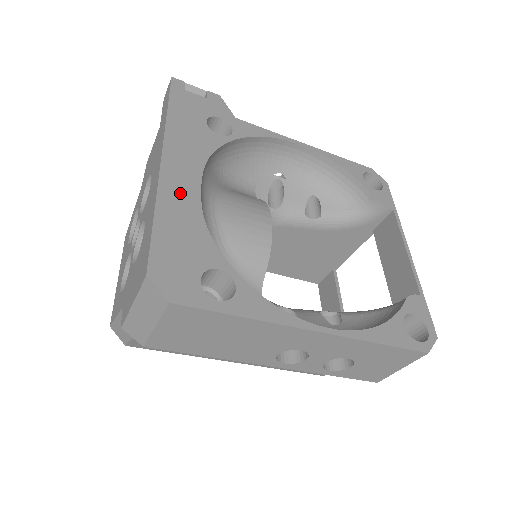
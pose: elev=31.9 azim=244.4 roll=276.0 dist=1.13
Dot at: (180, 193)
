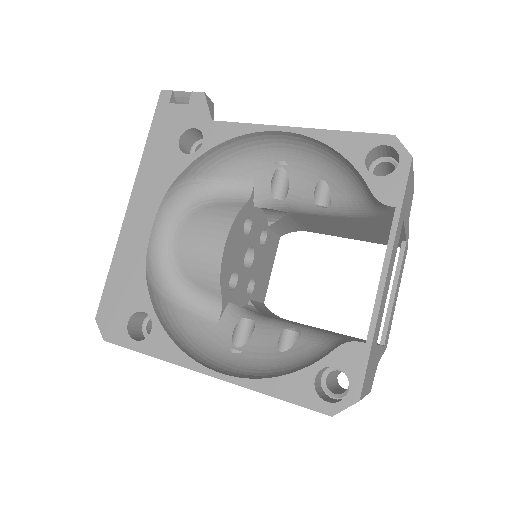
Dot at: (134, 238)
